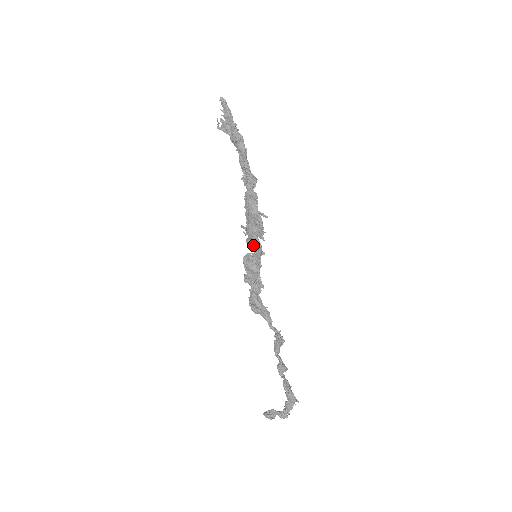
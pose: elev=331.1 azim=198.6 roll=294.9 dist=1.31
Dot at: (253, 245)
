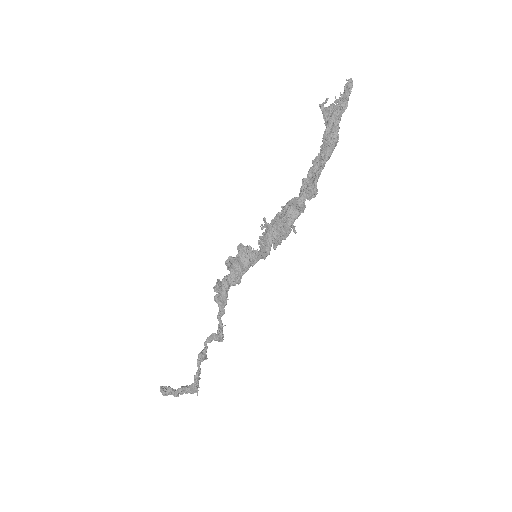
Dot at: (262, 247)
